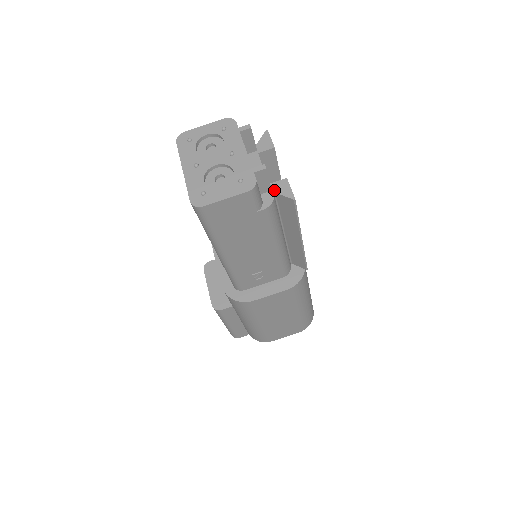
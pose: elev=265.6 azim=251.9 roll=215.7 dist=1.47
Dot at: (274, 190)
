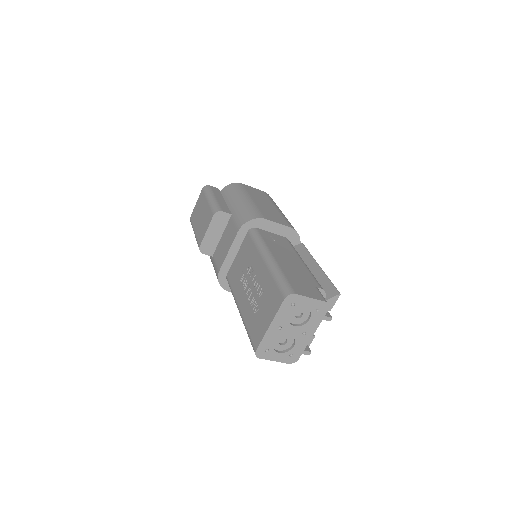
Dot at: occluded
